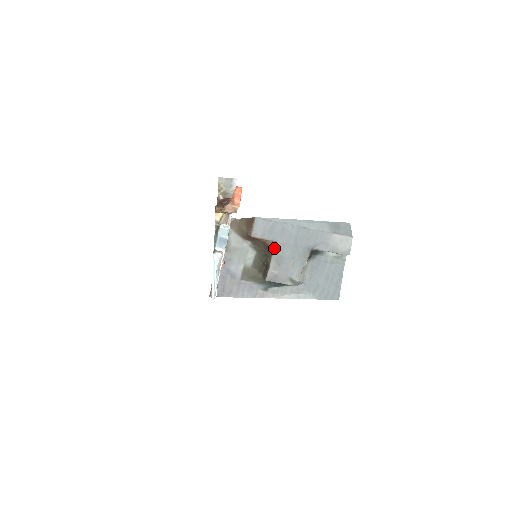
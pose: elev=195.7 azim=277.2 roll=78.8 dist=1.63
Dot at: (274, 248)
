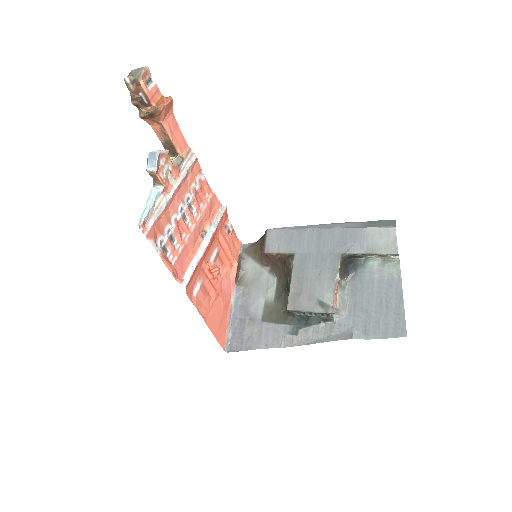
Dot at: (293, 262)
